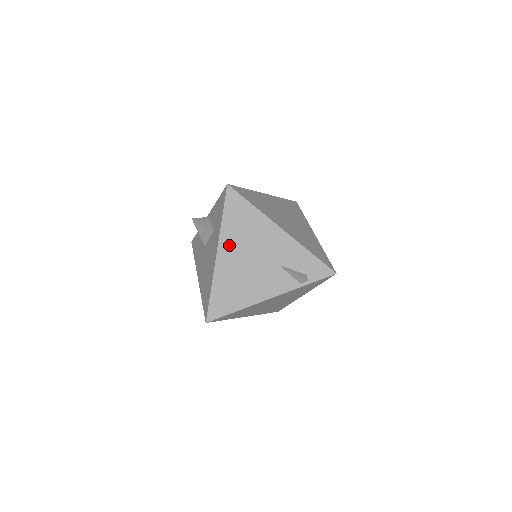
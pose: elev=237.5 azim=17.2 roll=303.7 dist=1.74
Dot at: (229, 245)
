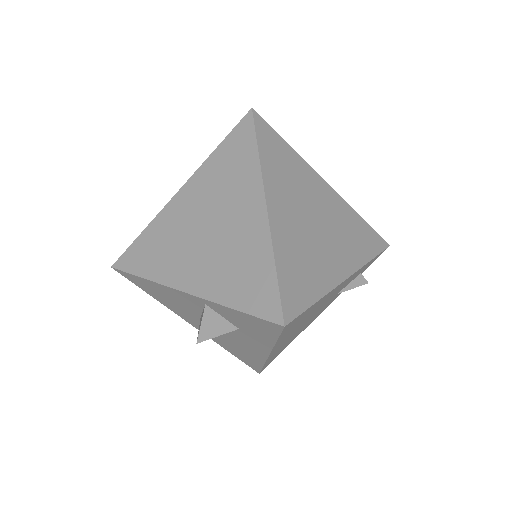
Dot at: (284, 340)
